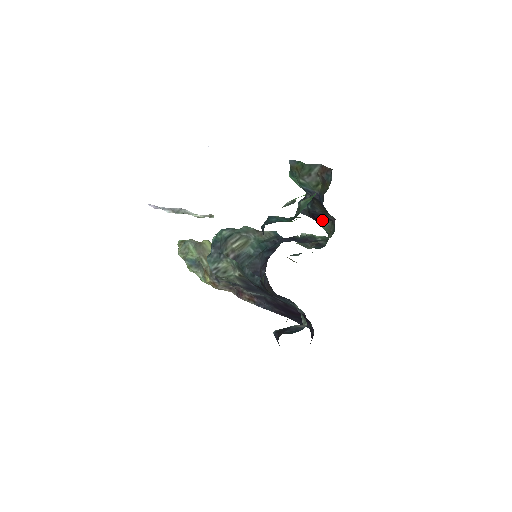
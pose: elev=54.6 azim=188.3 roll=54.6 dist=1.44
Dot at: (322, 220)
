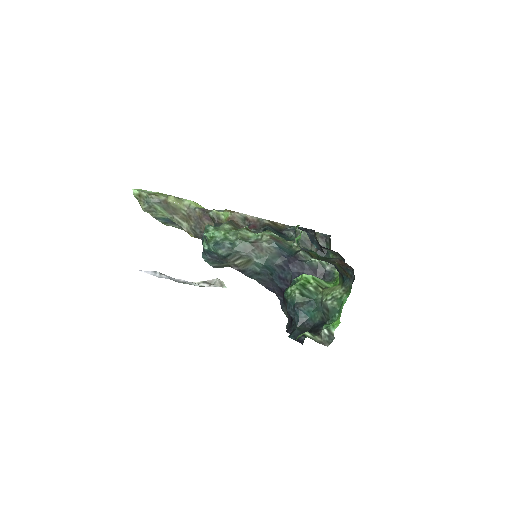
Dot at: (327, 249)
